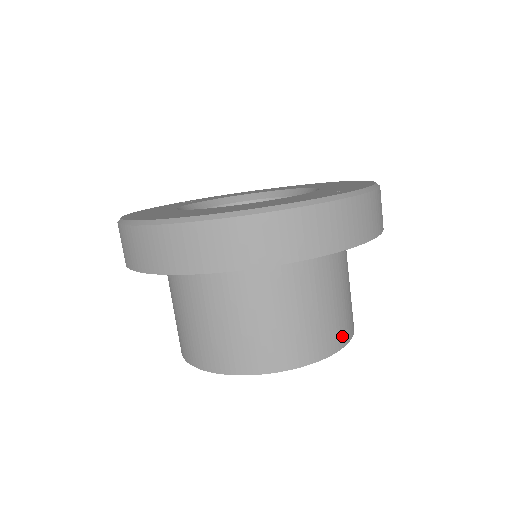
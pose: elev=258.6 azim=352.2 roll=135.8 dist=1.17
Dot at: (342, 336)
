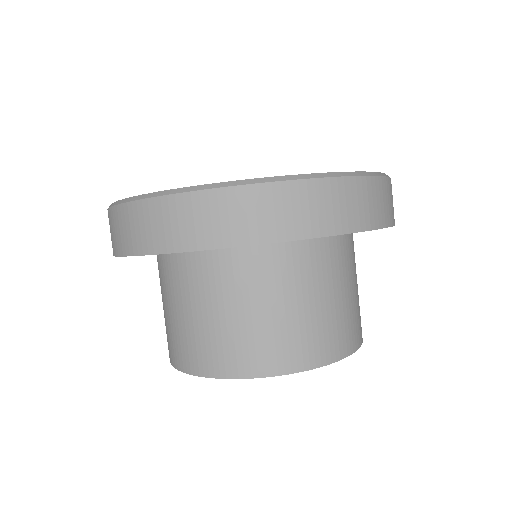
Dot at: (357, 335)
